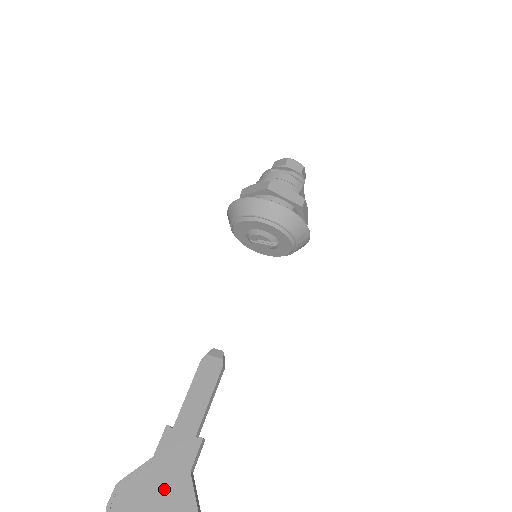
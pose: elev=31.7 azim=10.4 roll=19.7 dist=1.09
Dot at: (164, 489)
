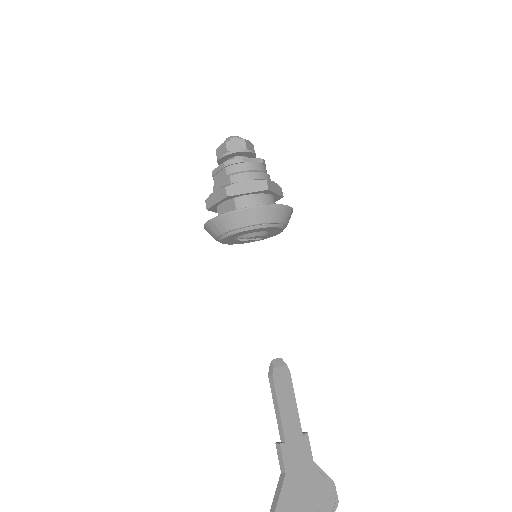
Dot at: (305, 487)
